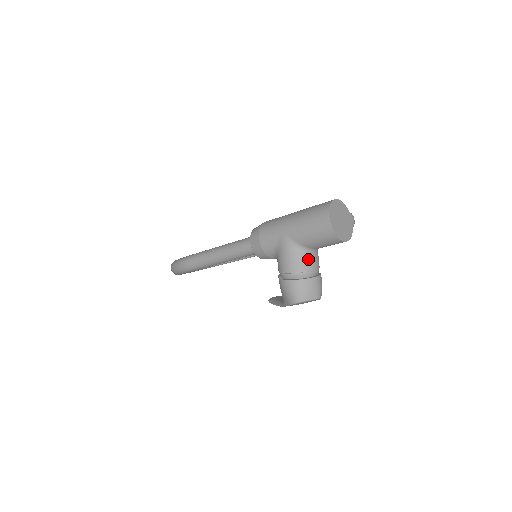
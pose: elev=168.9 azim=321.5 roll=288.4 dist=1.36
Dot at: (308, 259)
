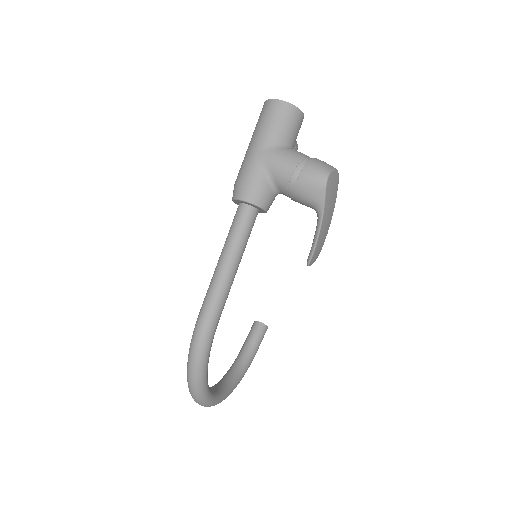
Dot at: (295, 151)
